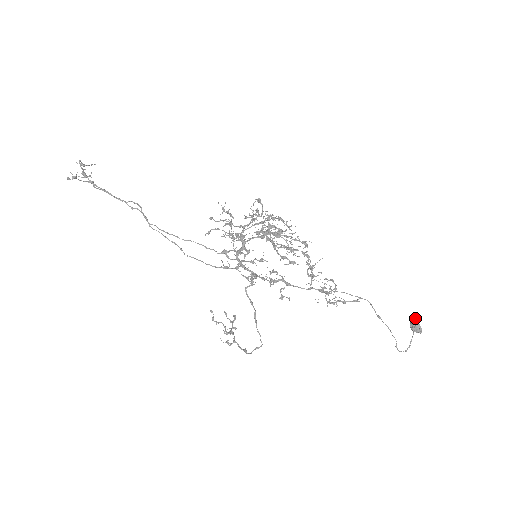
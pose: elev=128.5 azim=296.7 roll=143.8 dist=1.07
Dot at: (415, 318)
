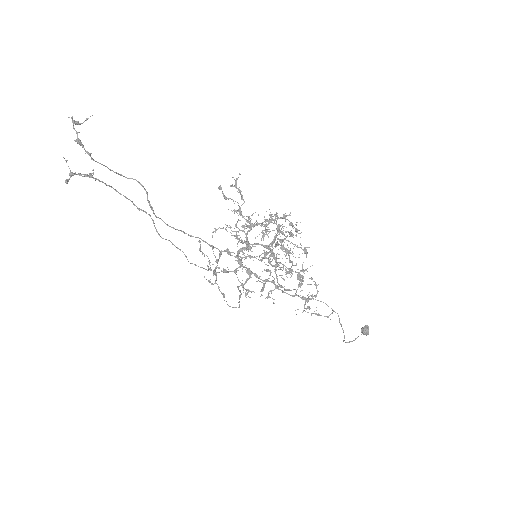
Dot at: (368, 326)
